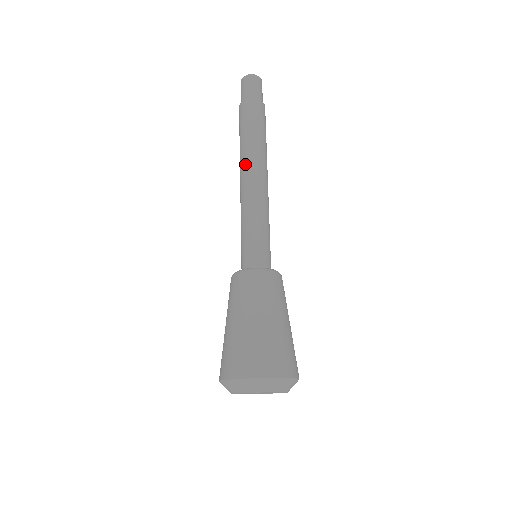
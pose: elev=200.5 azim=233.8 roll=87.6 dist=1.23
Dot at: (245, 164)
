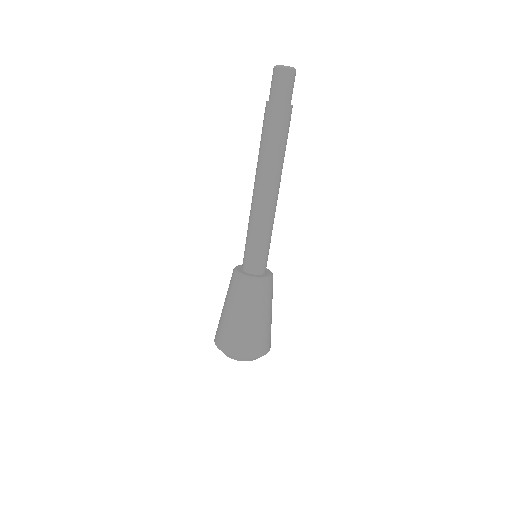
Dot at: occluded
